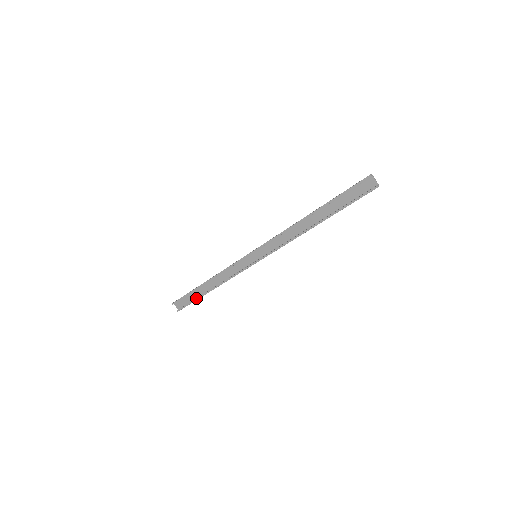
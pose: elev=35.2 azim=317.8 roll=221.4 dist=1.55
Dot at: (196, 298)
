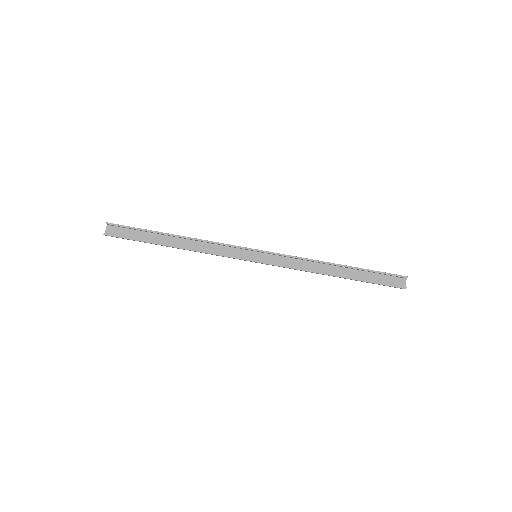
Dot at: (147, 240)
